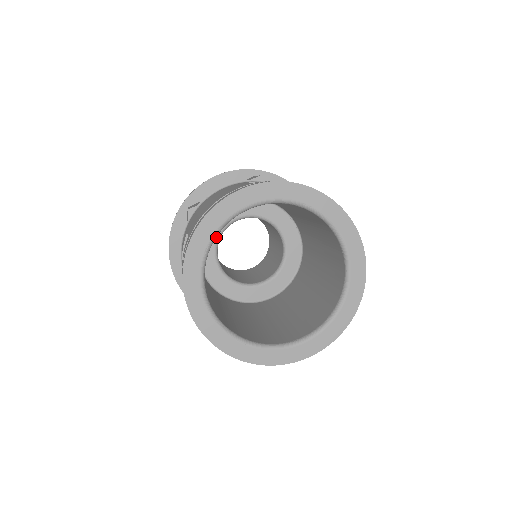
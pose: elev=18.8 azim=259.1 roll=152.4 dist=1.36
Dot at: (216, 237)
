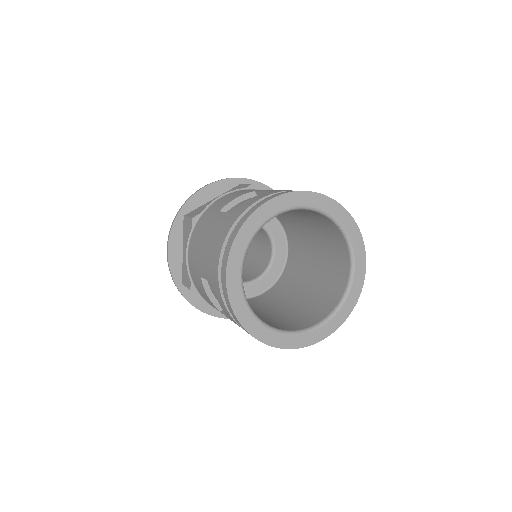
Dot at: occluded
